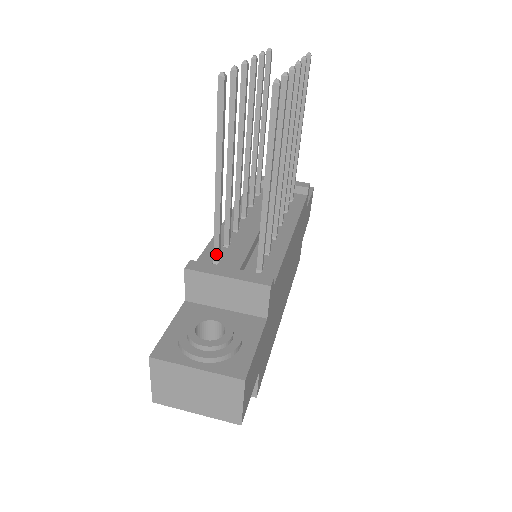
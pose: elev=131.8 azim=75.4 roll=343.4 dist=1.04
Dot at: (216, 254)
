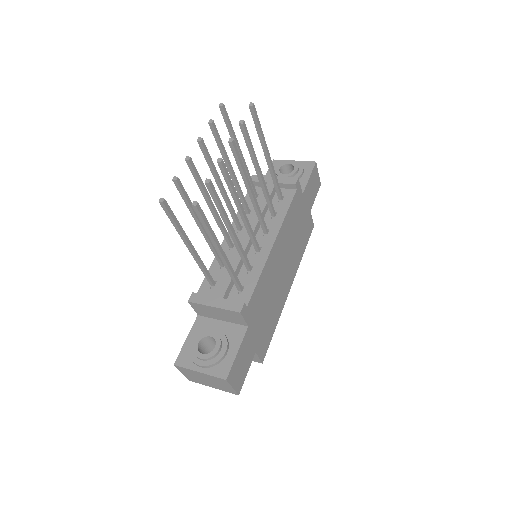
Dot at: (210, 283)
